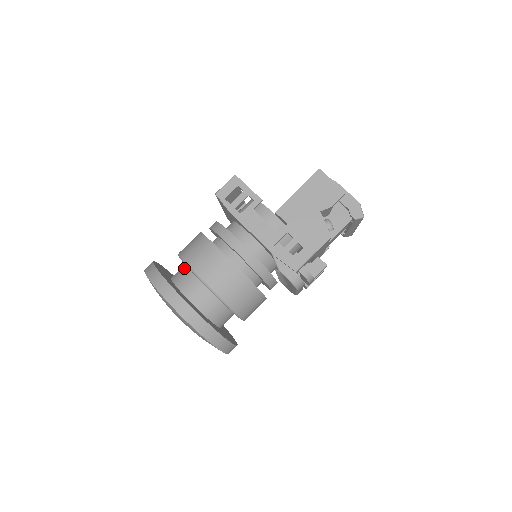
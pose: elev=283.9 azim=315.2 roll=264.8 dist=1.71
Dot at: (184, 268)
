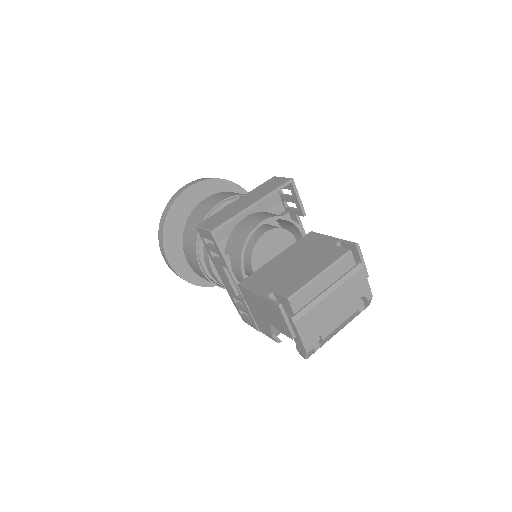
Dot at: occluded
